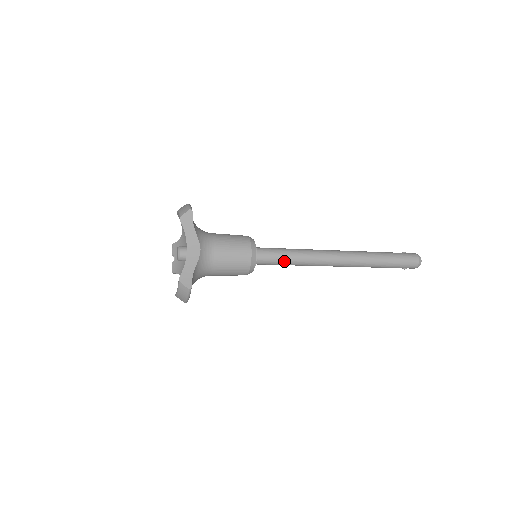
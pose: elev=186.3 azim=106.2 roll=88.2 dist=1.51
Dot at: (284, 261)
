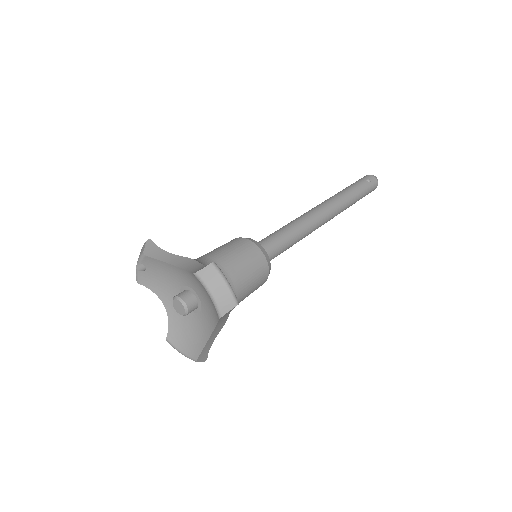
Dot at: occluded
